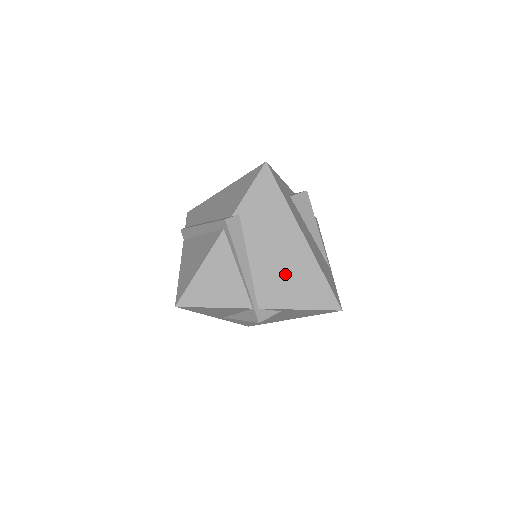
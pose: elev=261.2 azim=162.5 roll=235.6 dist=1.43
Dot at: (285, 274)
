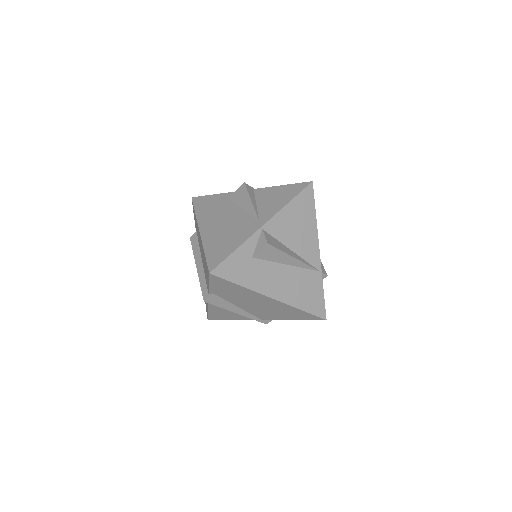
Dot at: (270, 310)
